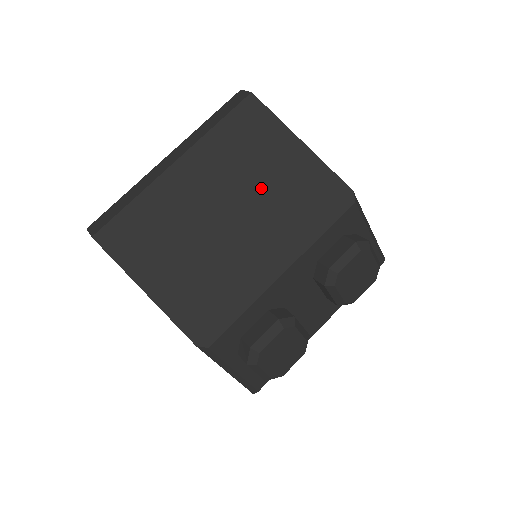
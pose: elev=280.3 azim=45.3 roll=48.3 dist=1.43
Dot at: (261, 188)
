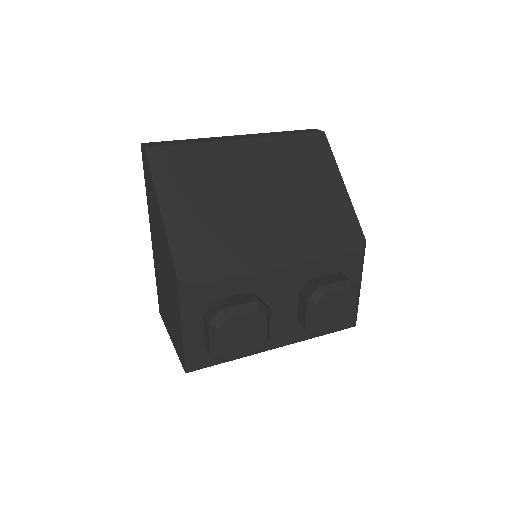
Dot at: (298, 196)
